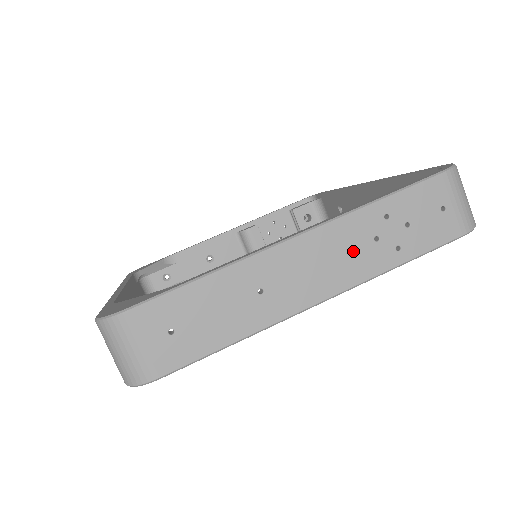
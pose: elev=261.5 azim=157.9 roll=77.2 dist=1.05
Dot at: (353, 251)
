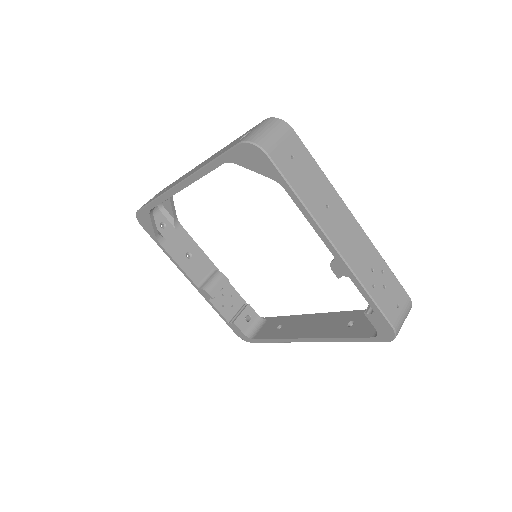
Dot at: (363, 257)
